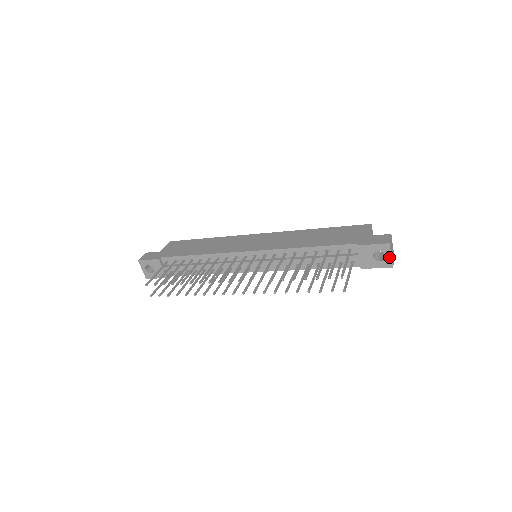
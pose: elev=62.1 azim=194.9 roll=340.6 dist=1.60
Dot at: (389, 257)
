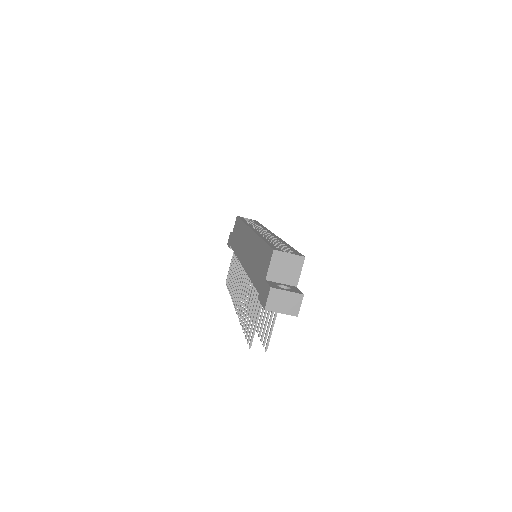
Dot at: (282, 313)
